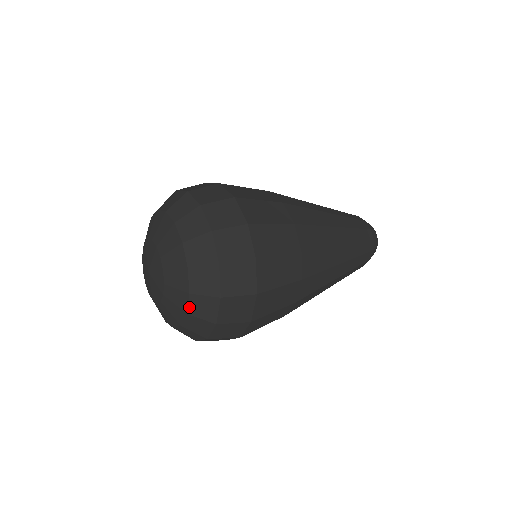
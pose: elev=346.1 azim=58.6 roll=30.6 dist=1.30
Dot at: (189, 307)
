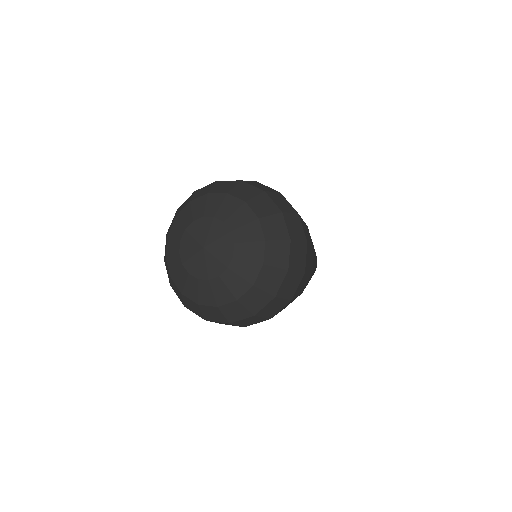
Dot at: (225, 305)
